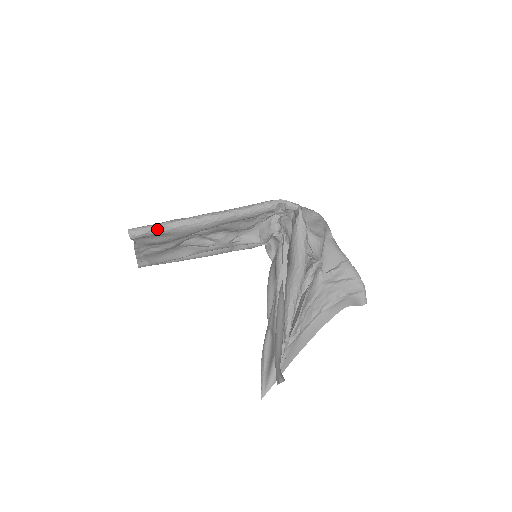
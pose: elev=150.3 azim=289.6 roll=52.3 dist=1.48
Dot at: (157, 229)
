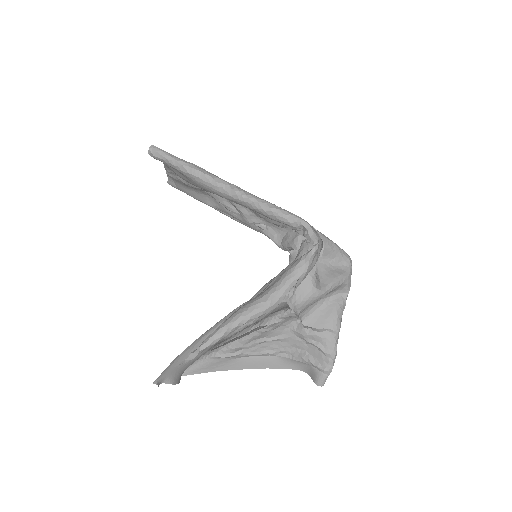
Dot at: (174, 163)
